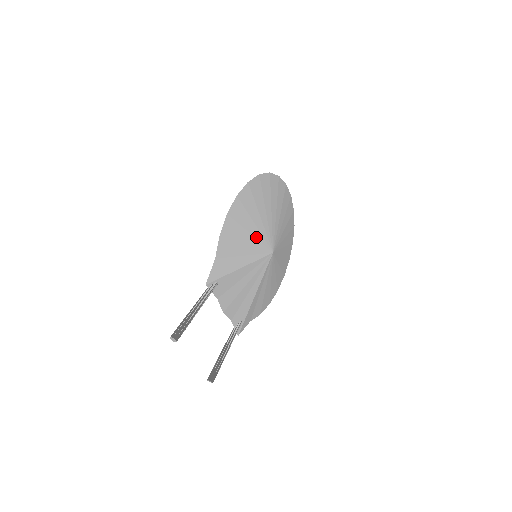
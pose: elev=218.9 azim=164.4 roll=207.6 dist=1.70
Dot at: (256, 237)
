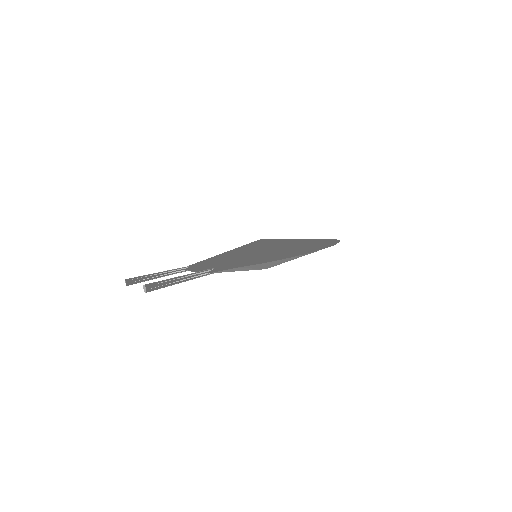
Dot at: occluded
